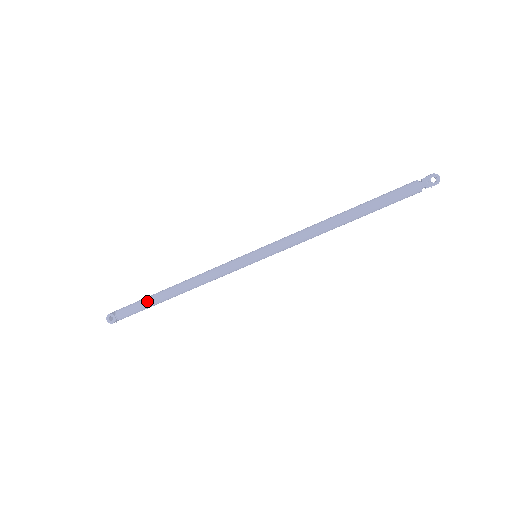
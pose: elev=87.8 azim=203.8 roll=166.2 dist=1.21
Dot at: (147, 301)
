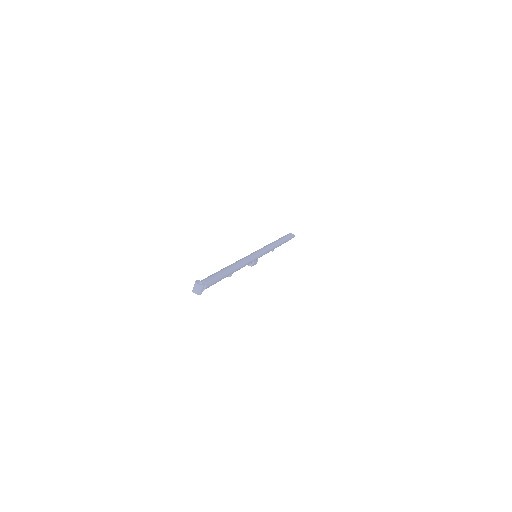
Dot at: (218, 272)
